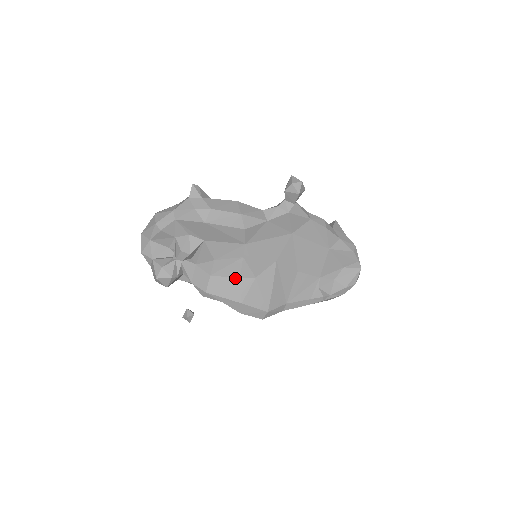
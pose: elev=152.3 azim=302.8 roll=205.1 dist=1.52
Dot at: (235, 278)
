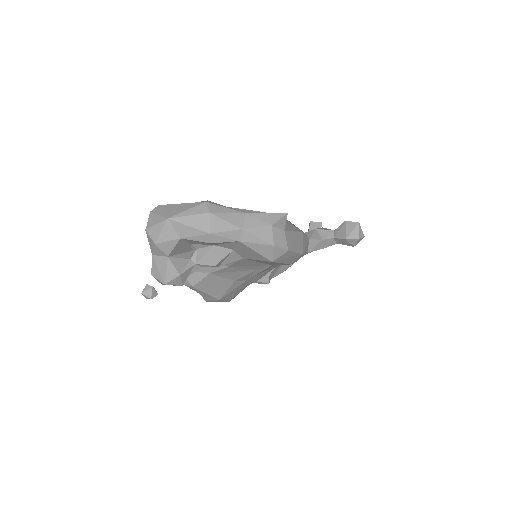
Dot at: (231, 280)
